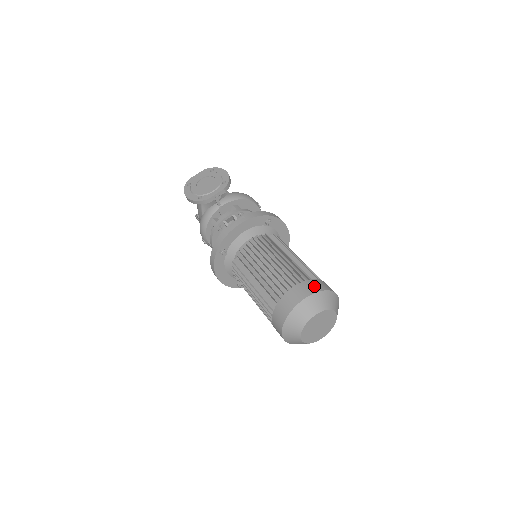
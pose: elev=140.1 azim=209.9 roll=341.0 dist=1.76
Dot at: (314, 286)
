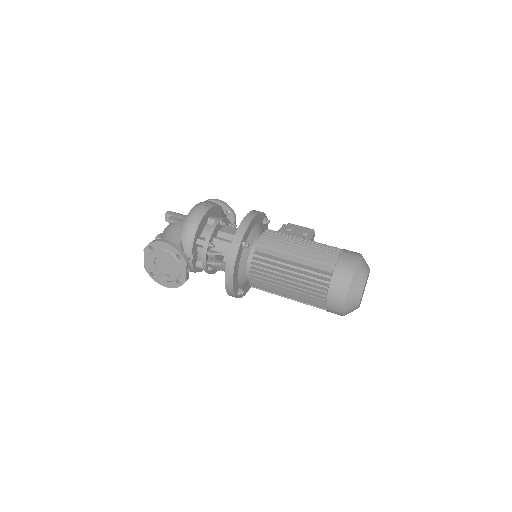
Dot at: (341, 285)
